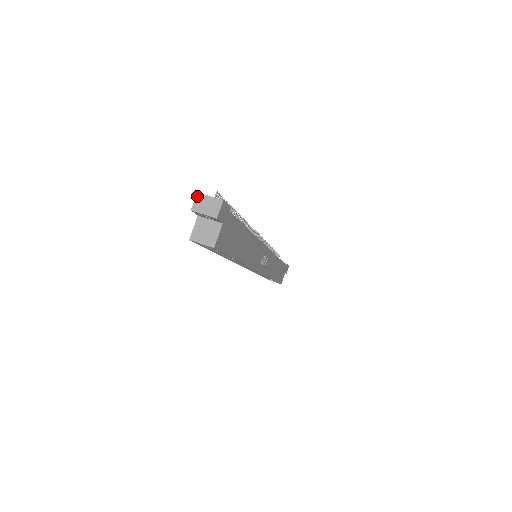
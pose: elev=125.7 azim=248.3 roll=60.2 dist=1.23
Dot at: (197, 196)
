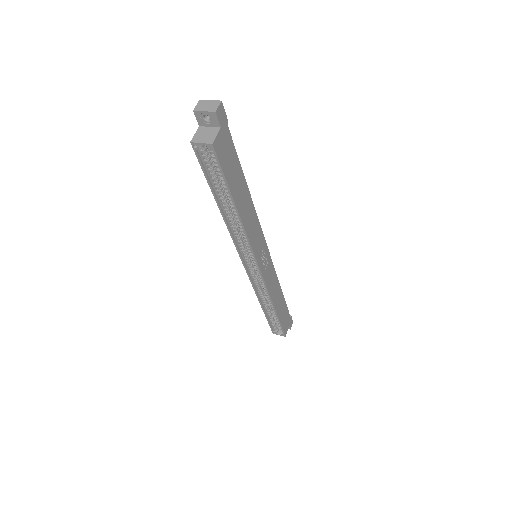
Dot at: (199, 102)
